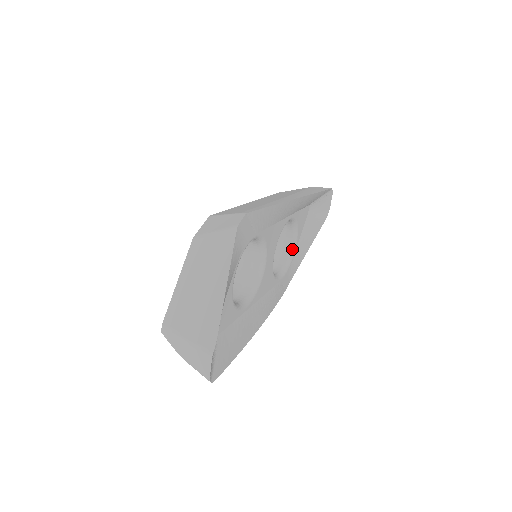
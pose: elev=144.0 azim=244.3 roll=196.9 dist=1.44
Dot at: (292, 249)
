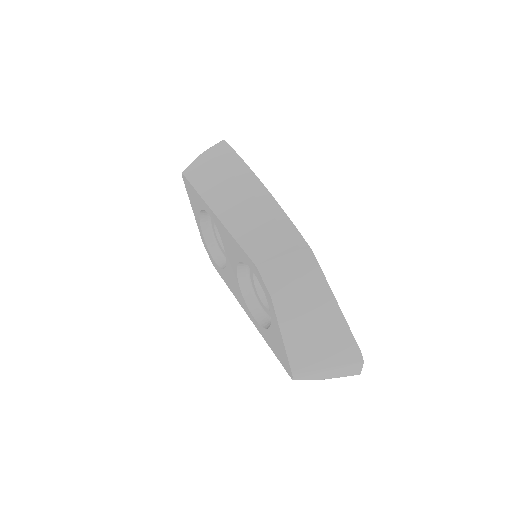
Dot at: occluded
